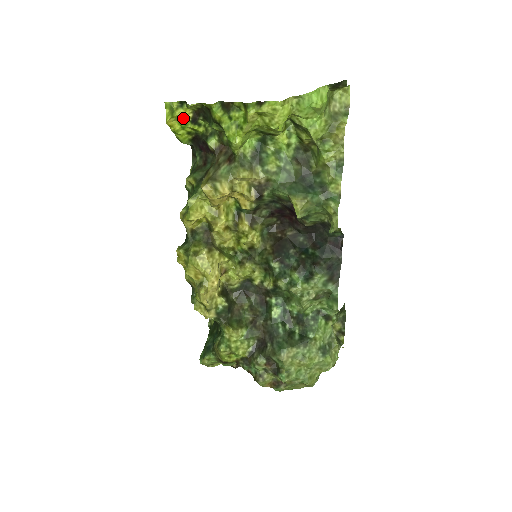
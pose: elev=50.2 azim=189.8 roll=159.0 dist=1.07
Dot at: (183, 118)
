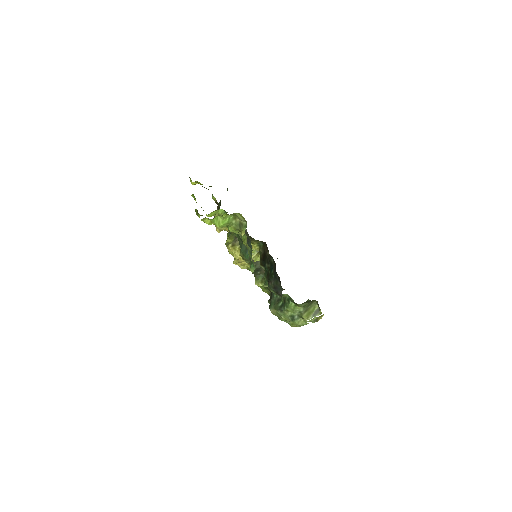
Dot at: (195, 184)
